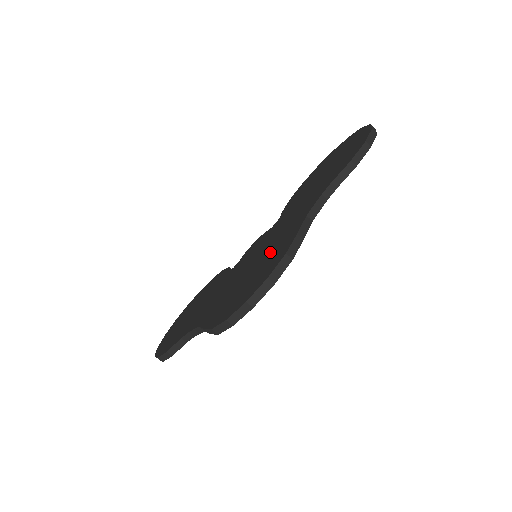
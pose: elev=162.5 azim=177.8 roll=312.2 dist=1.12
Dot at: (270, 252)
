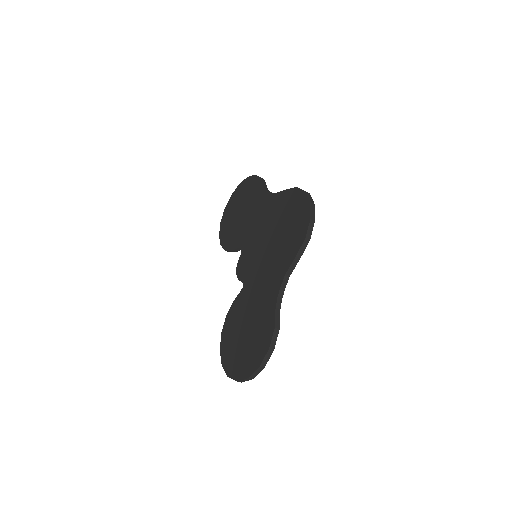
Dot at: (277, 217)
